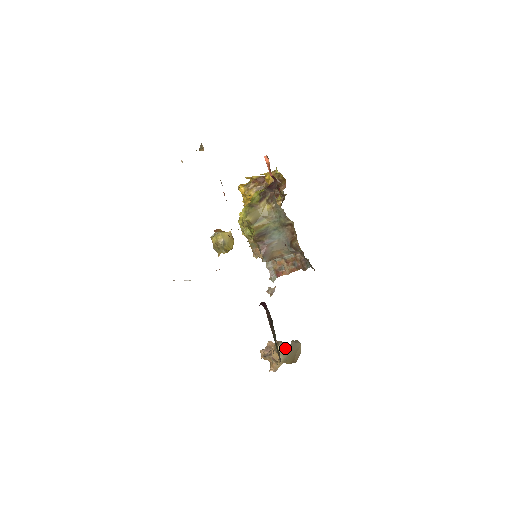
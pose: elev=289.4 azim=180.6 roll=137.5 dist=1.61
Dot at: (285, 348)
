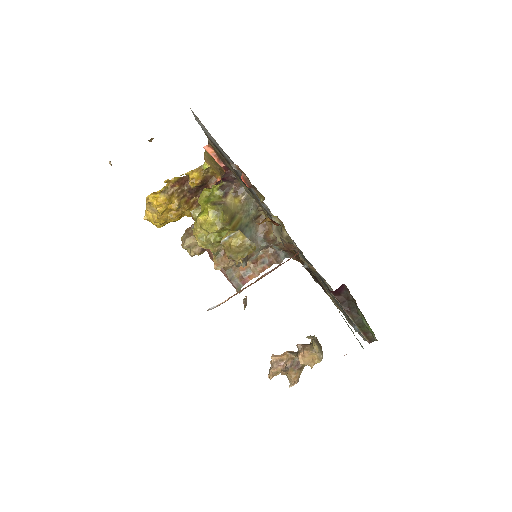
Dot at: (318, 344)
